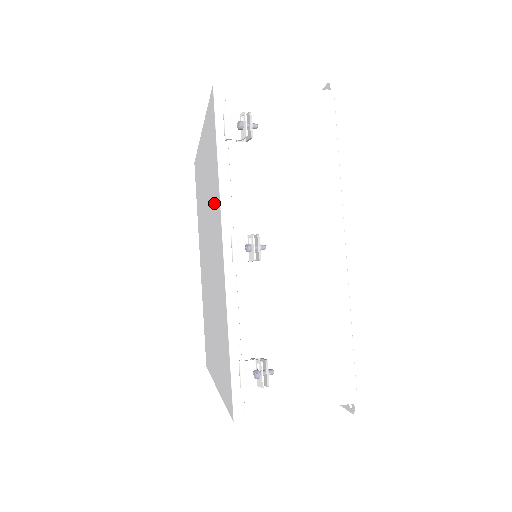
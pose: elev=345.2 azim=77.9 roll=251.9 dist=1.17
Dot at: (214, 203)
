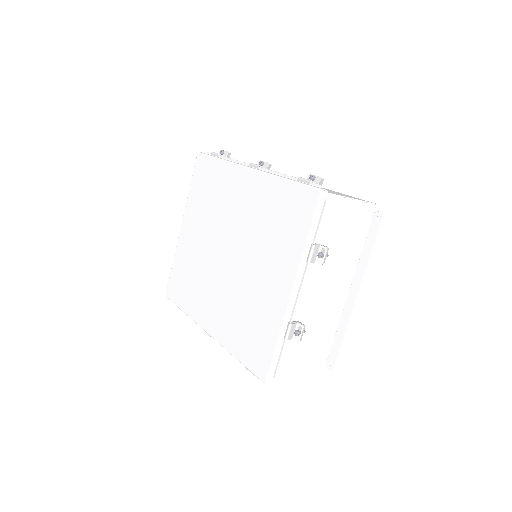
Dot at: (223, 189)
